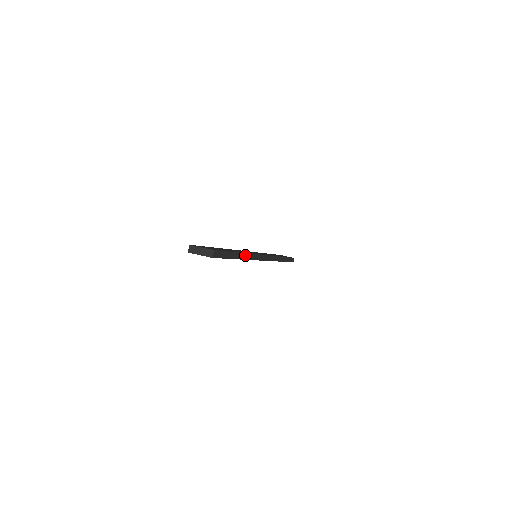
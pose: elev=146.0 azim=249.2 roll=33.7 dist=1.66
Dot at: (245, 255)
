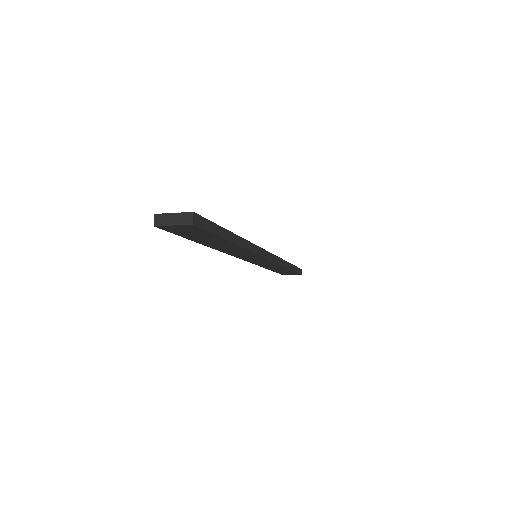
Dot at: (242, 241)
